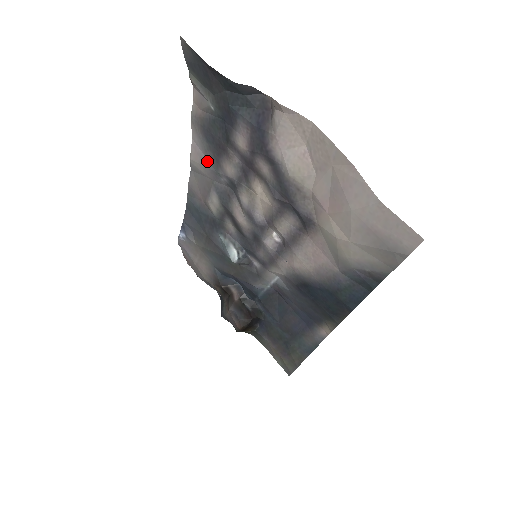
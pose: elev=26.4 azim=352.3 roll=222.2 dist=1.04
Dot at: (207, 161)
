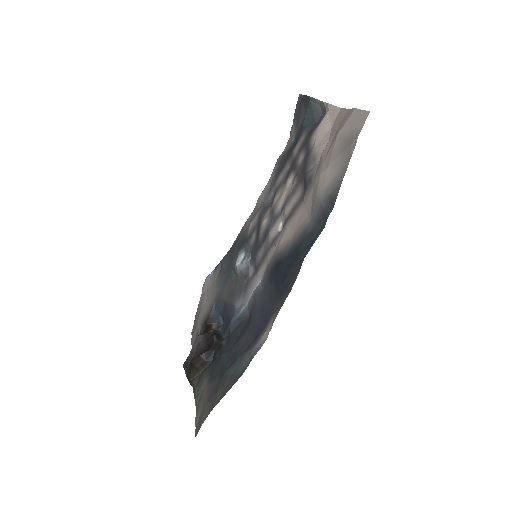
Dot at: (269, 188)
